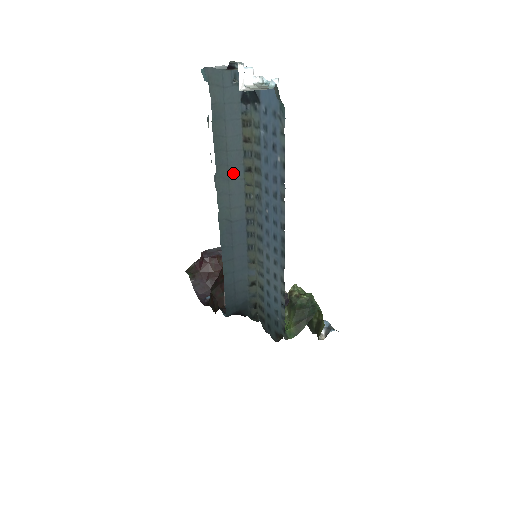
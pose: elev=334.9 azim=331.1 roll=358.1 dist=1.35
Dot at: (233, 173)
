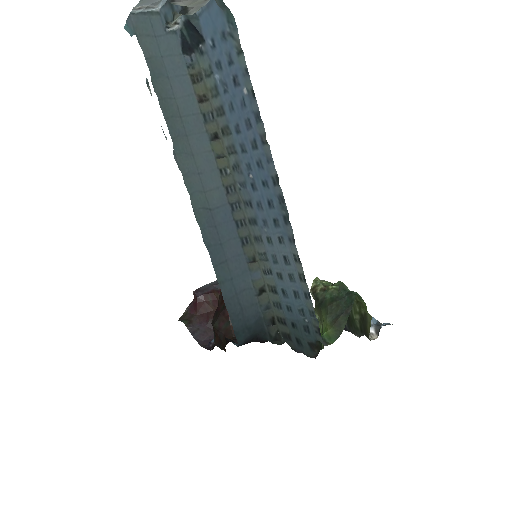
Dot at: (196, 145)
